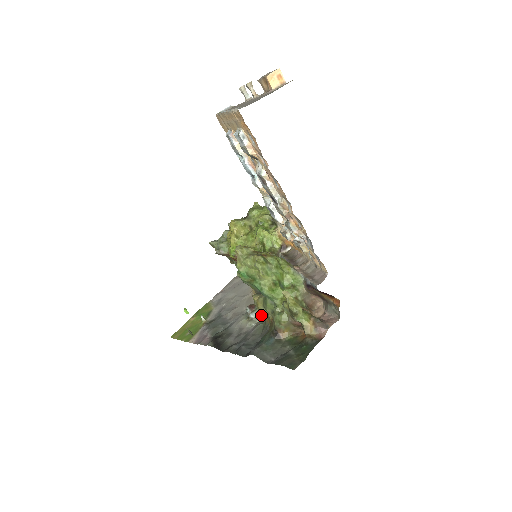
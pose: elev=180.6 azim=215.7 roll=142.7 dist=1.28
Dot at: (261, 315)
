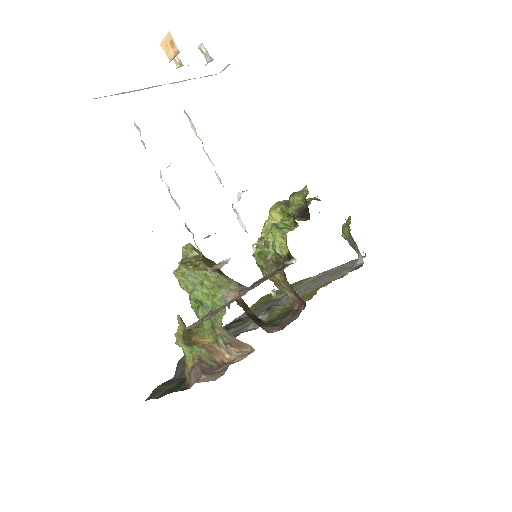
Dot at: occluded
